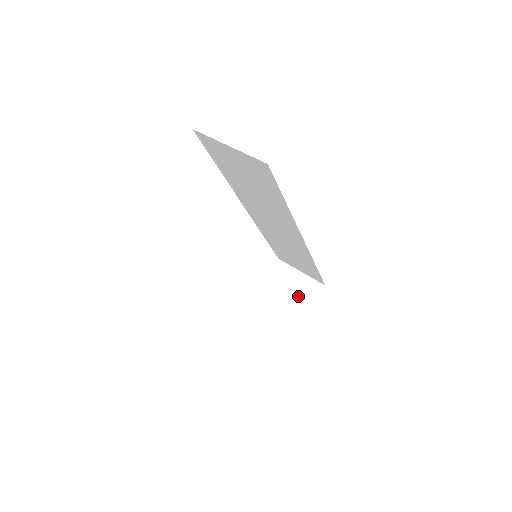
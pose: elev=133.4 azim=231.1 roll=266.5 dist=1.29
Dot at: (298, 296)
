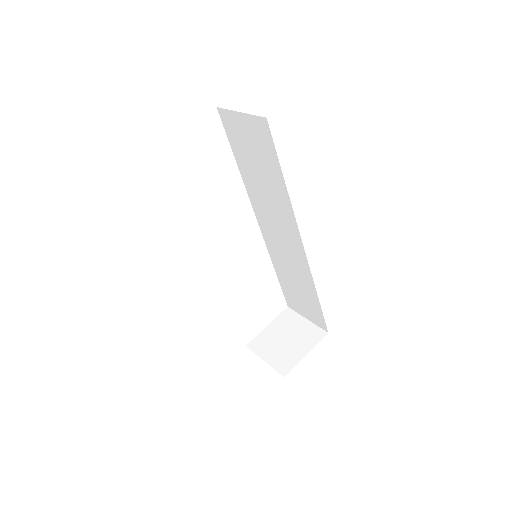
Dot at: (299, 340)
